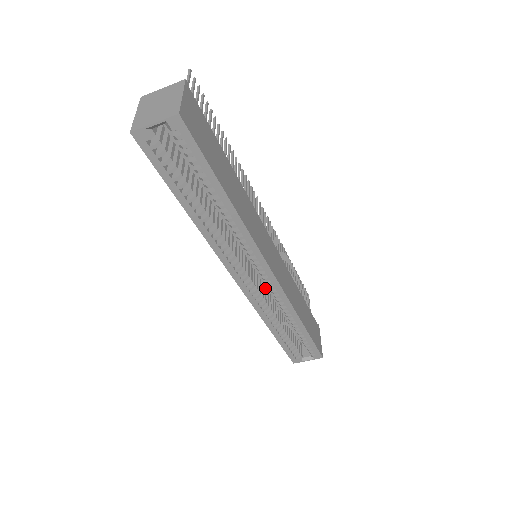
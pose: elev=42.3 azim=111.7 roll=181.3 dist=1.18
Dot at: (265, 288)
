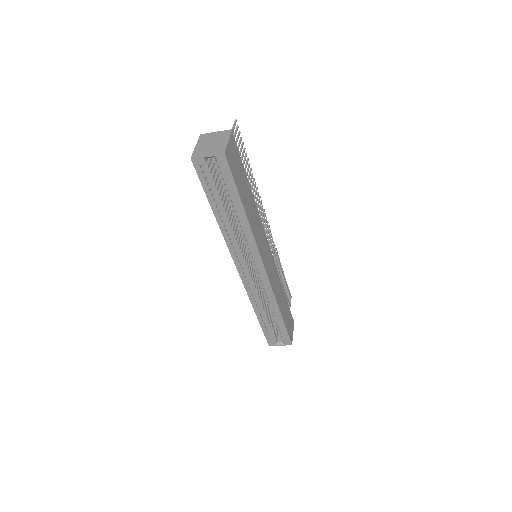
Dot at: (258, 281)
